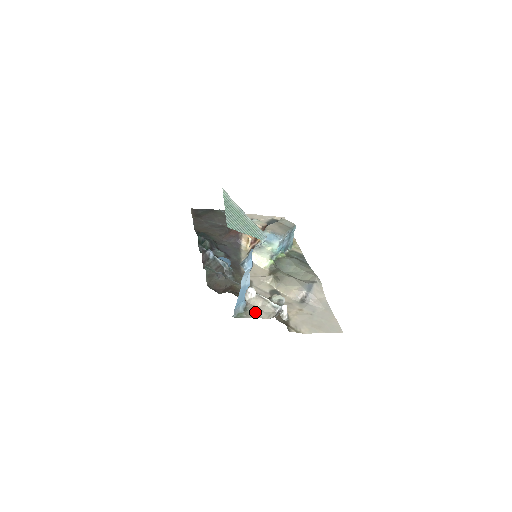
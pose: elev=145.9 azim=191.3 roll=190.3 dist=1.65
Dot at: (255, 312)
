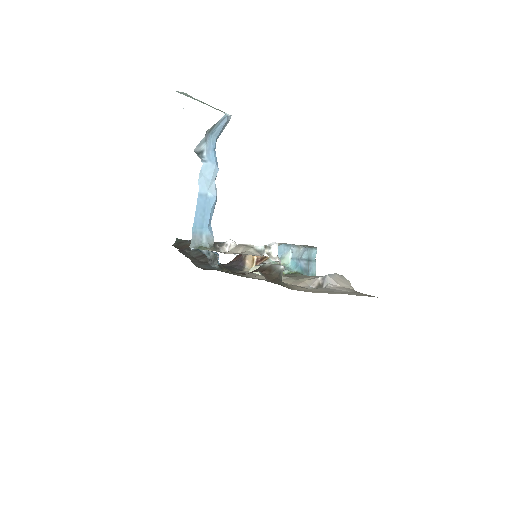
Dot at: occluded
